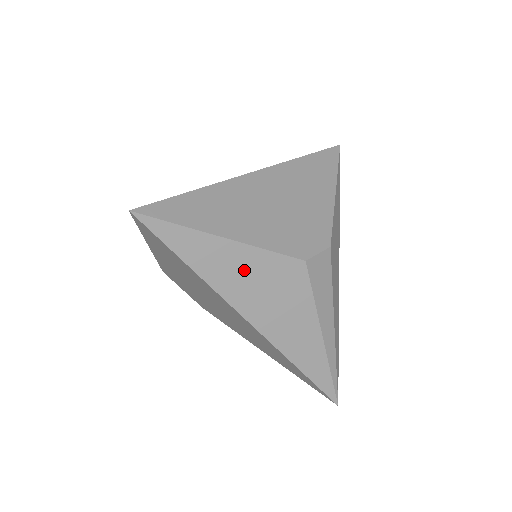
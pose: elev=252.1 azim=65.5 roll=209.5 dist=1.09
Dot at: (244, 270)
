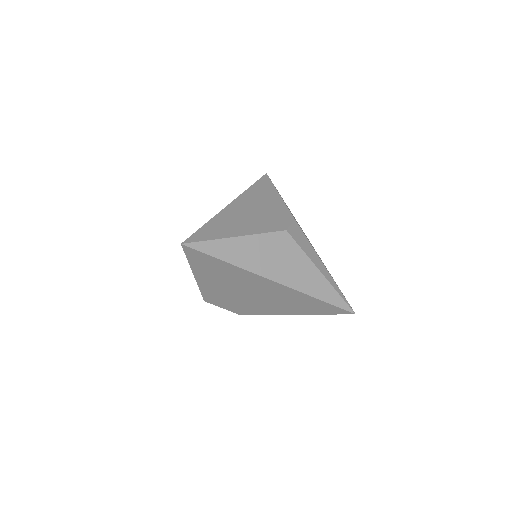
Dot at: (257, 251)
